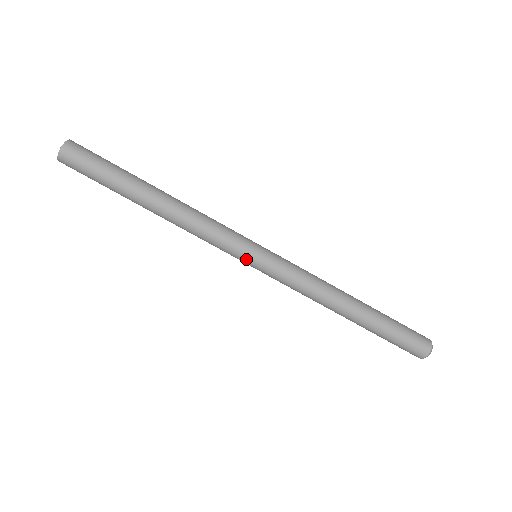
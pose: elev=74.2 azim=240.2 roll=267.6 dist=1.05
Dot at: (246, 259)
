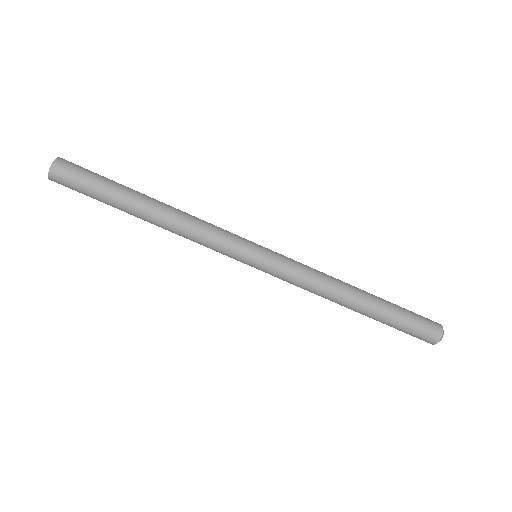
Dot at: (244, 263)
